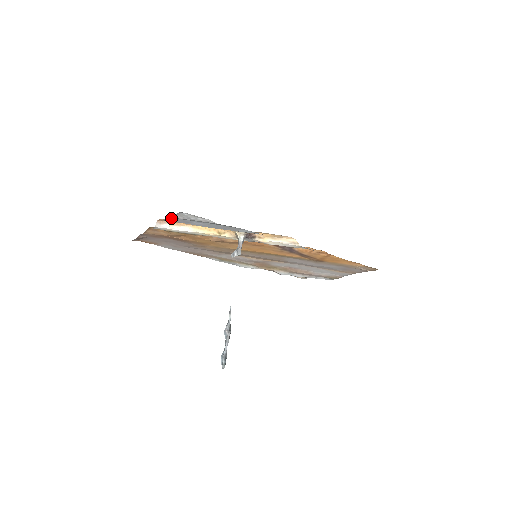
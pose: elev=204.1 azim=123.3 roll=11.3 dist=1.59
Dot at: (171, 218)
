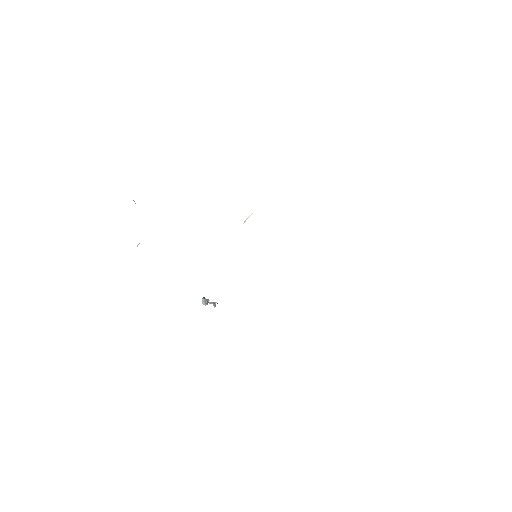
Dot at: occluded
